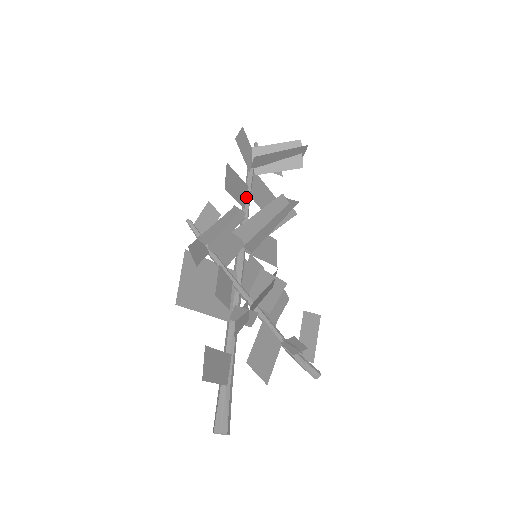
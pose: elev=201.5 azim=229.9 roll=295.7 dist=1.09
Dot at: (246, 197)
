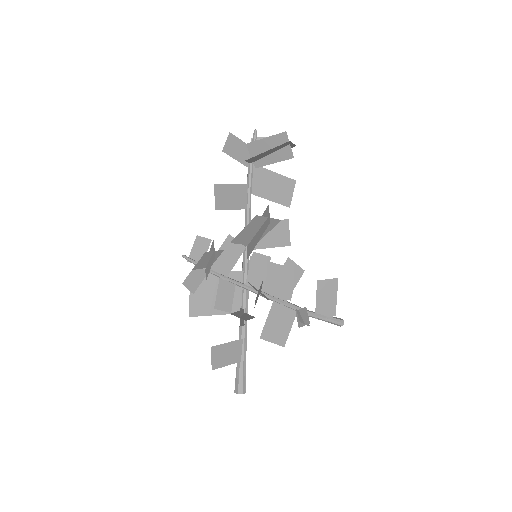
Dot at: (247, 197)
